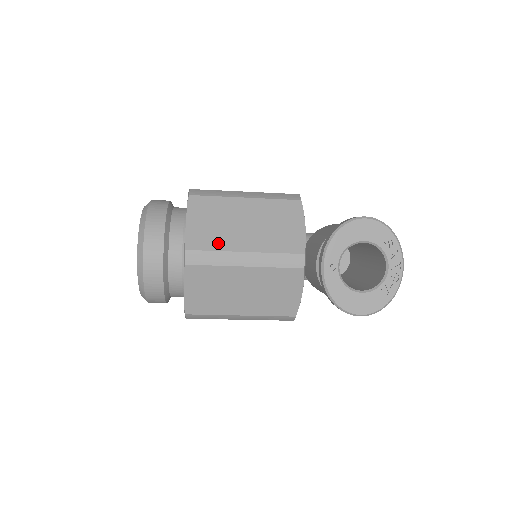
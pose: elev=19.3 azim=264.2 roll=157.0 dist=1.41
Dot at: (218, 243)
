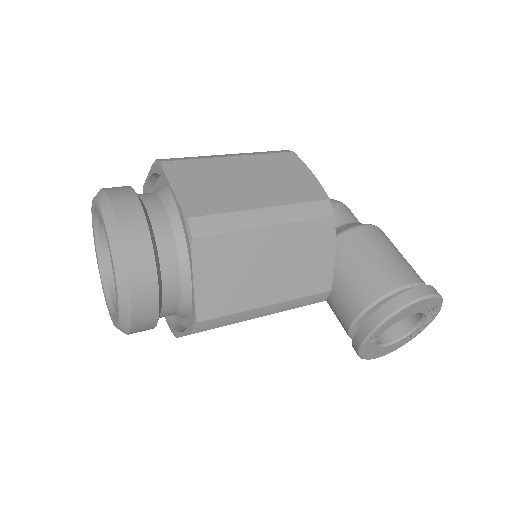
Dot at: (237, 303)
